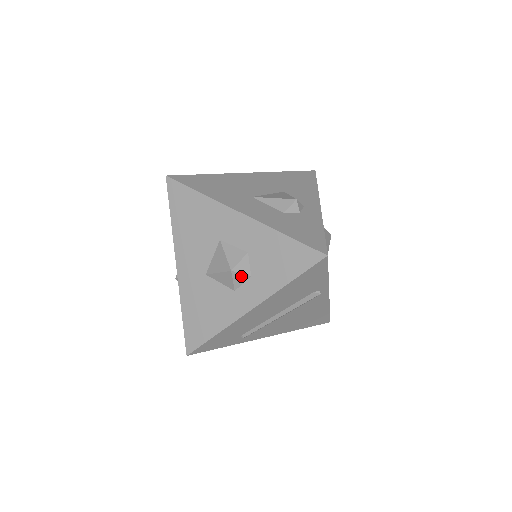
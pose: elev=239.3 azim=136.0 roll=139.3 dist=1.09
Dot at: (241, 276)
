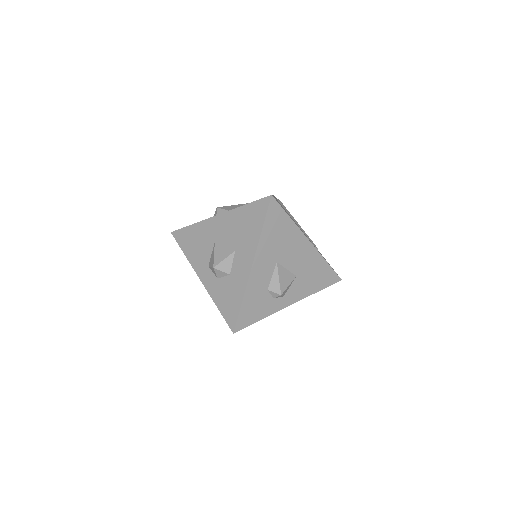
Dot at: (215, 272)
